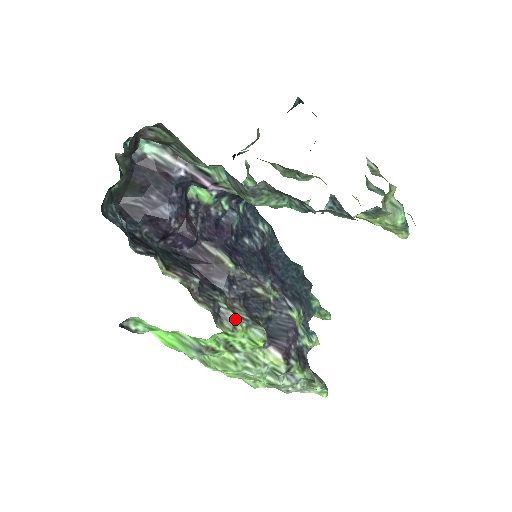
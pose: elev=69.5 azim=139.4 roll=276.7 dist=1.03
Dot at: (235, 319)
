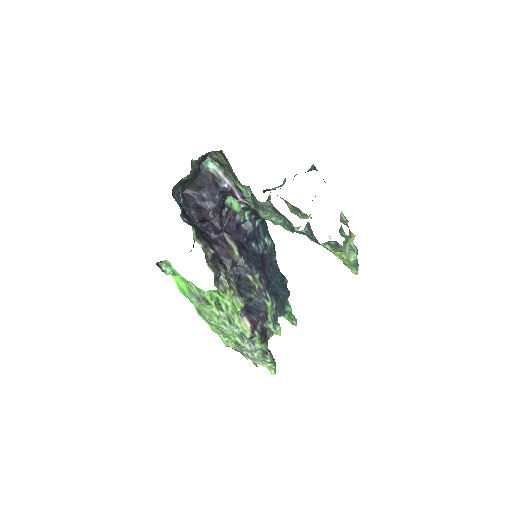
Dot at: (227, 286)
